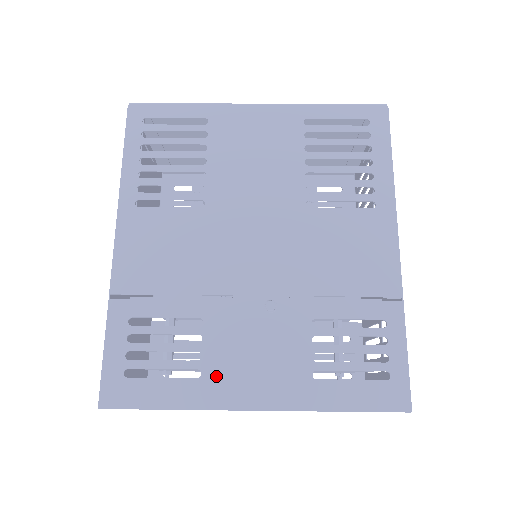
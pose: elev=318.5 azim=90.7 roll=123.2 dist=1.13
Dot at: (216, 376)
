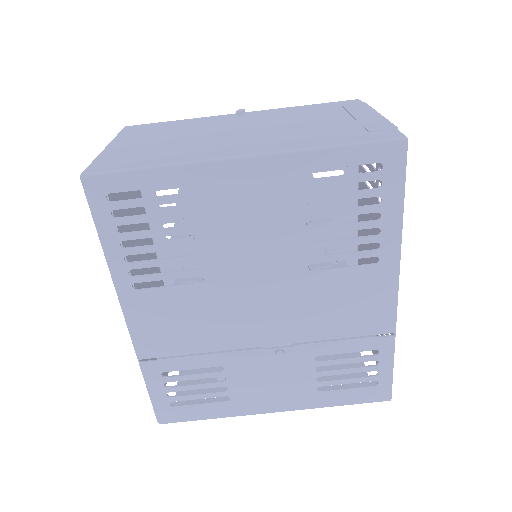
Dot at: (242, 398)
